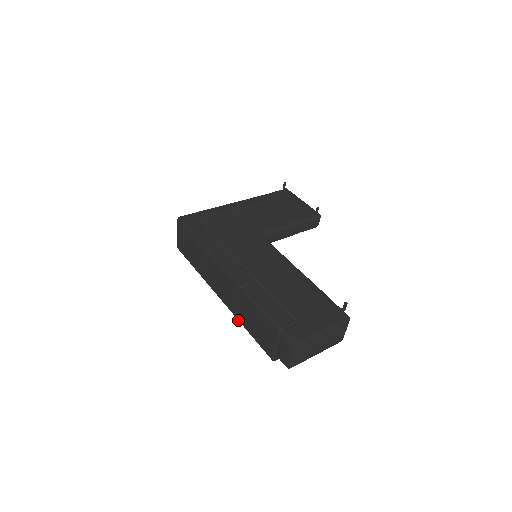
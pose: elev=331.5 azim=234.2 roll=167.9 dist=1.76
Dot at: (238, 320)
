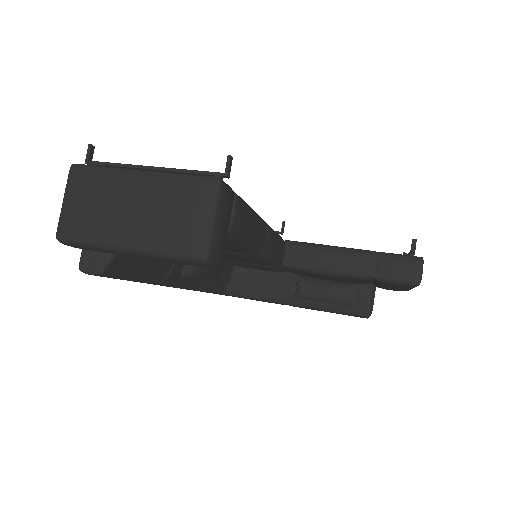
Dot at: occluded
